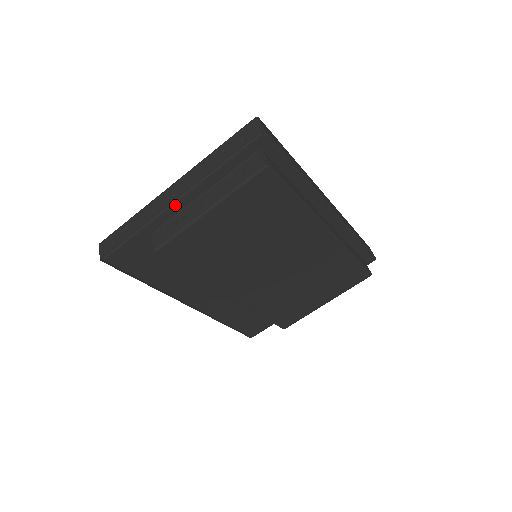
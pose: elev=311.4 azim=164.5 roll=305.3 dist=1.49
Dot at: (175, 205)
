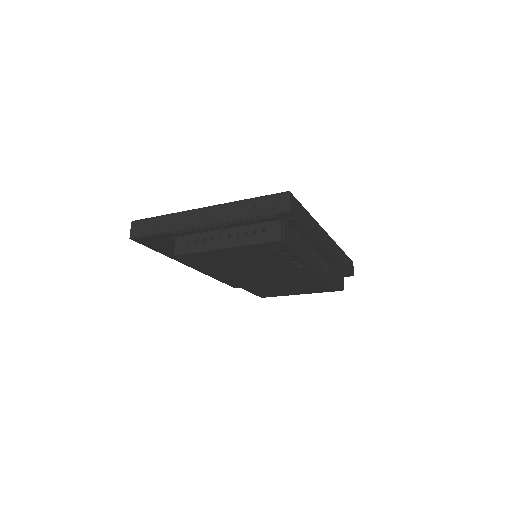
Dot at: (201, 229)
